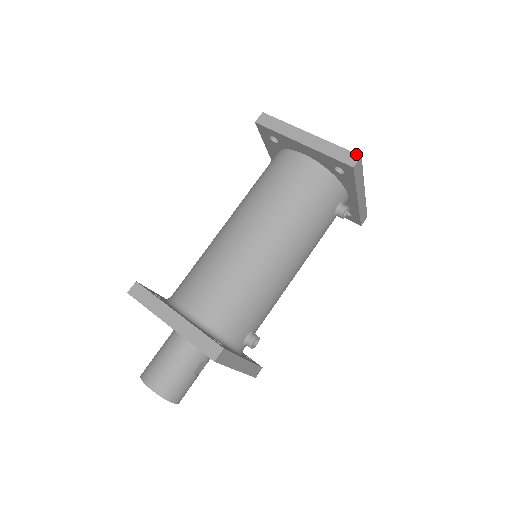
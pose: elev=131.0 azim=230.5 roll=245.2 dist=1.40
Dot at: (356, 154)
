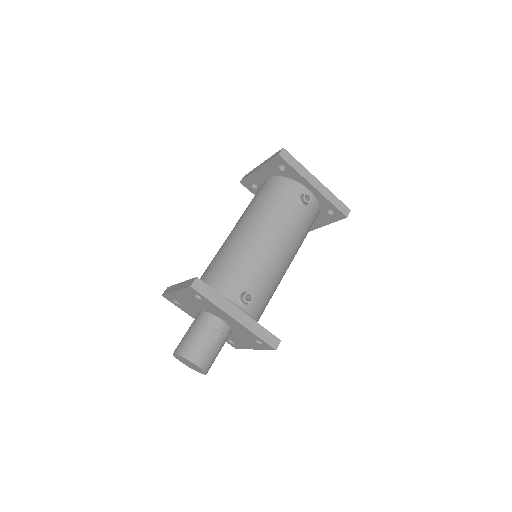
Dot at: (281, 149)
